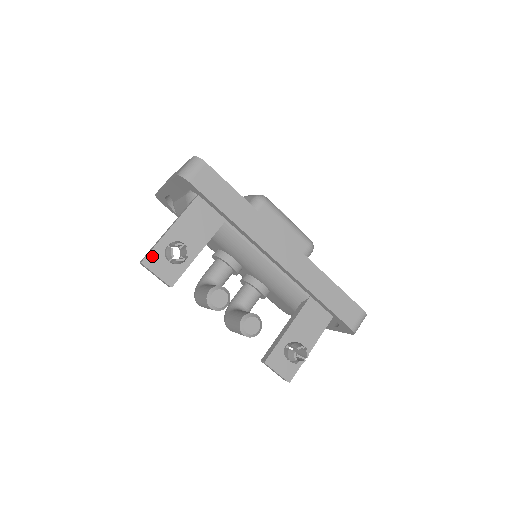
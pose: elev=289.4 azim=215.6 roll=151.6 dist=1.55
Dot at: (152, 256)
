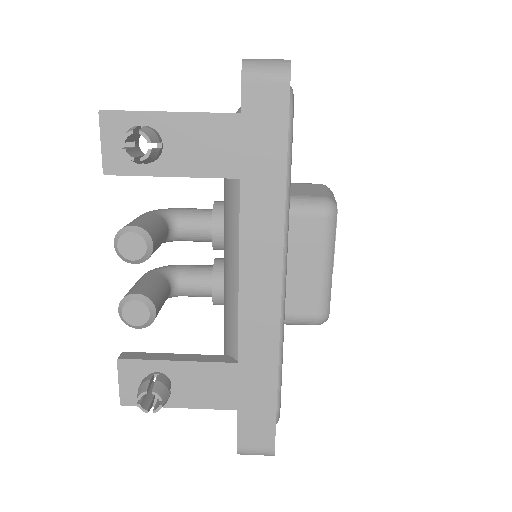
Dot at: (119, 118)
